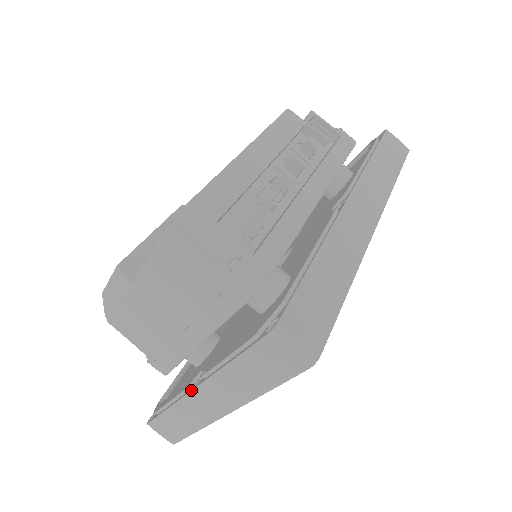
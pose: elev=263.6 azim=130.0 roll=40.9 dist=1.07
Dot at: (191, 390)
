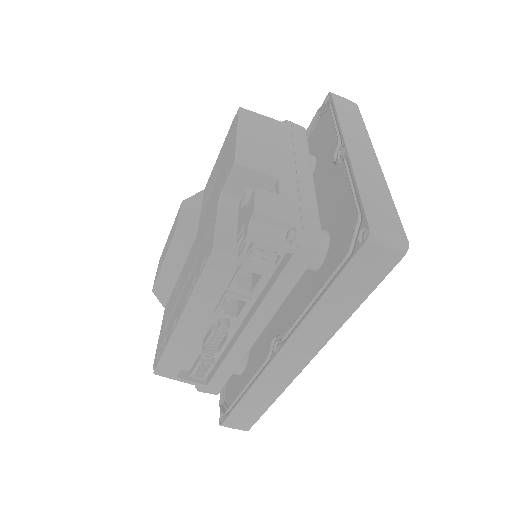
Dot at: occluded
